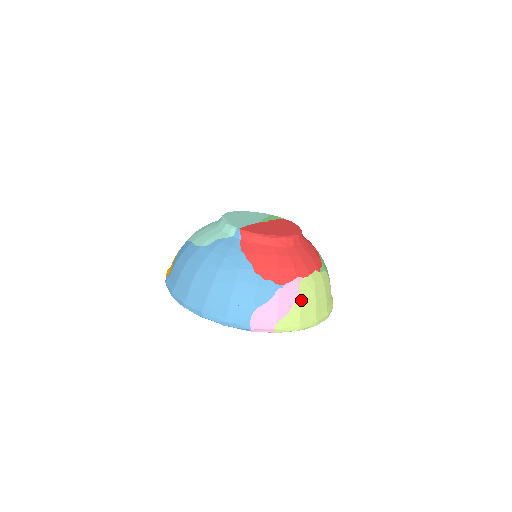
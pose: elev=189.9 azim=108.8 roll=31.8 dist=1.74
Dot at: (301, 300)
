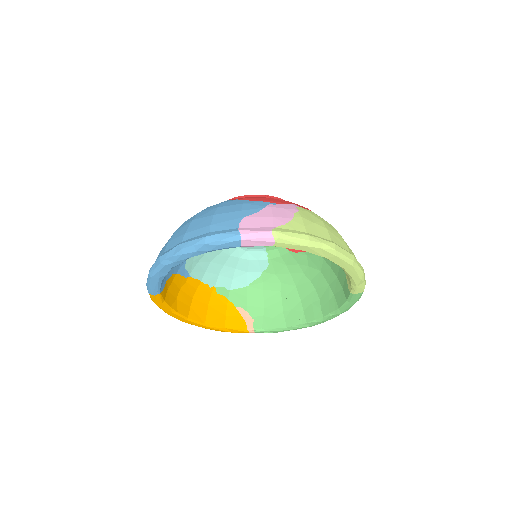
Dot at: (303, 217)
